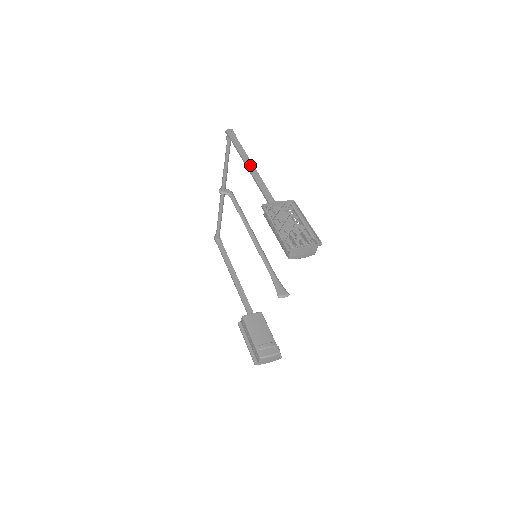
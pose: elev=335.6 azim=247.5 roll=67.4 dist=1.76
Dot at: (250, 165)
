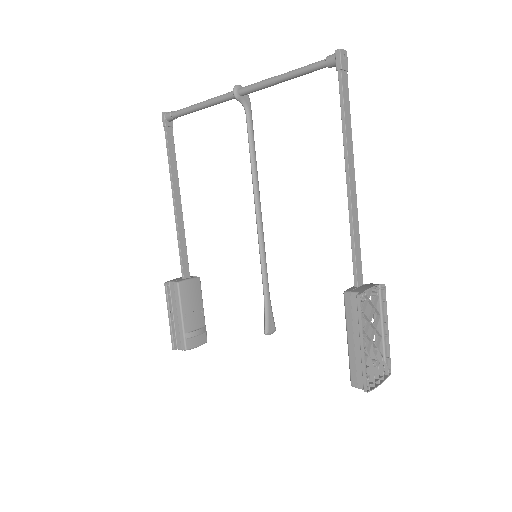
Dot at: (352, 171)
